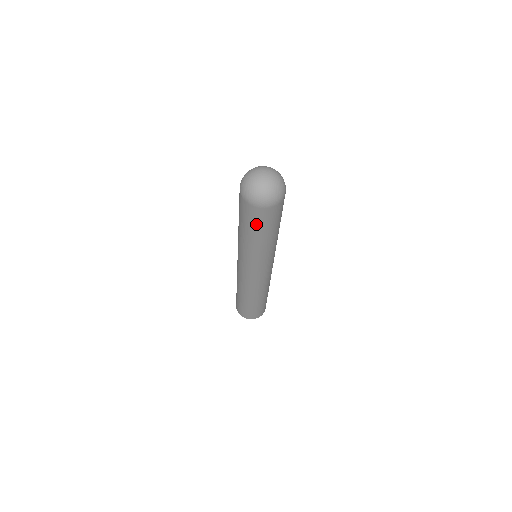
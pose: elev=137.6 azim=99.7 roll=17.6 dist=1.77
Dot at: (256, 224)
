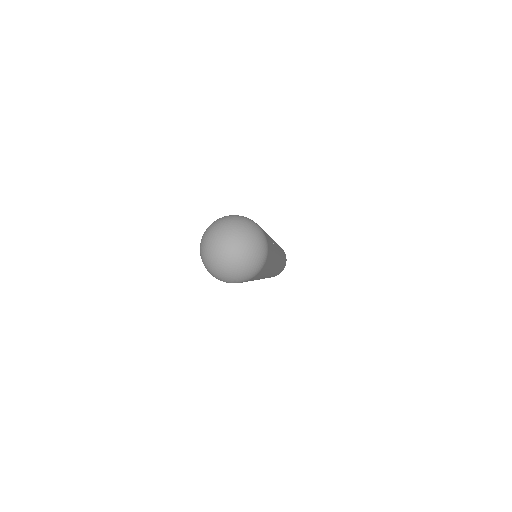
Dot at: occluded
